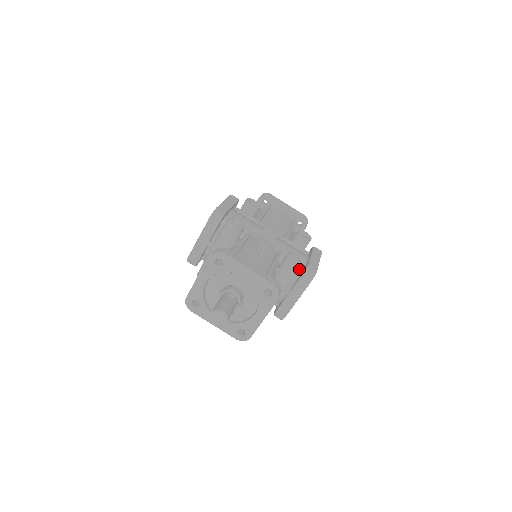
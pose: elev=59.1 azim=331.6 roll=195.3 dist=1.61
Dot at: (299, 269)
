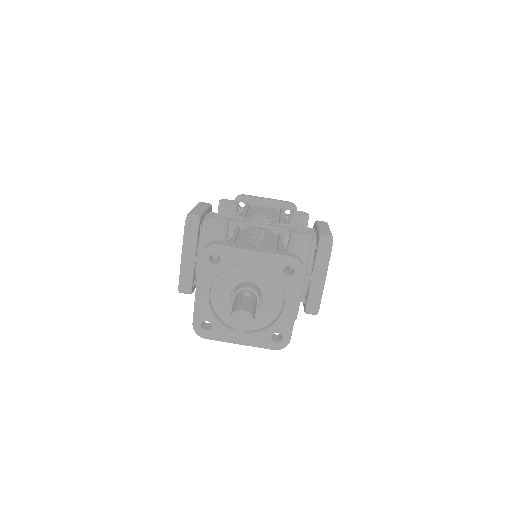
Dot at: (311, 245)
